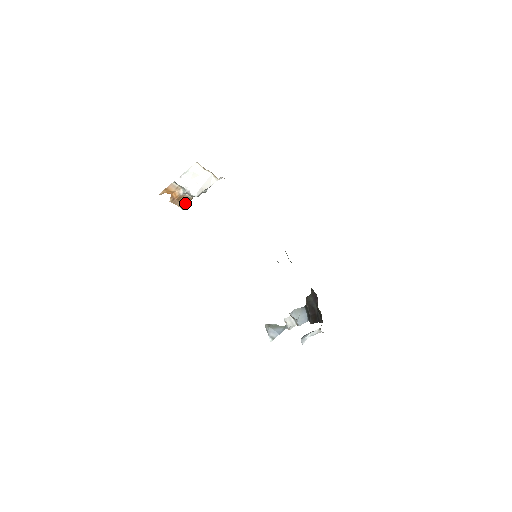
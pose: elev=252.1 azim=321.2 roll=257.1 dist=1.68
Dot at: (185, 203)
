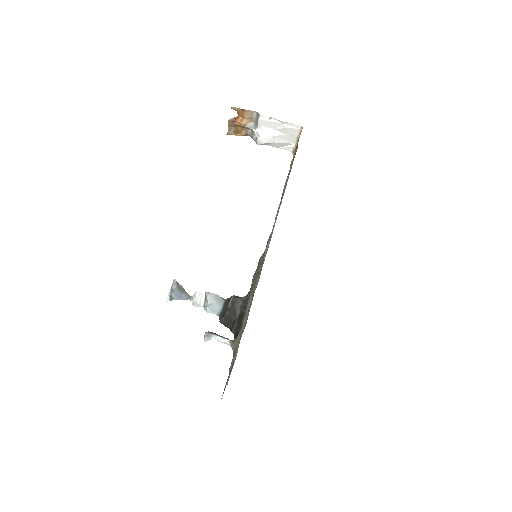
Dot at: (237, 133)
